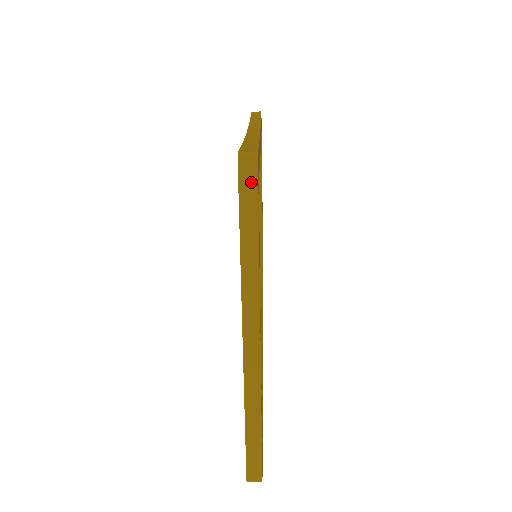
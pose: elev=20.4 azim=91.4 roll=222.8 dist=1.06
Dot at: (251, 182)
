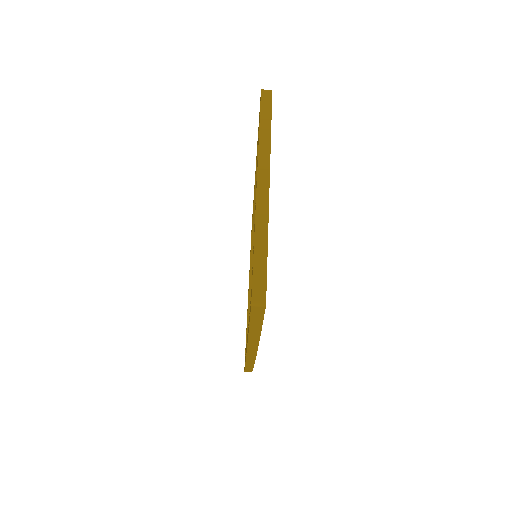
Dot at: (268, 100)
